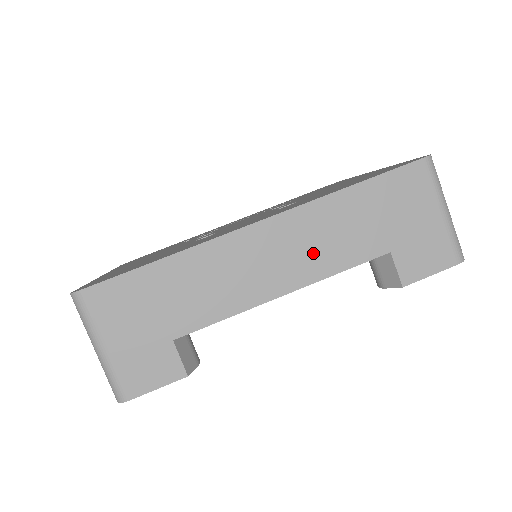
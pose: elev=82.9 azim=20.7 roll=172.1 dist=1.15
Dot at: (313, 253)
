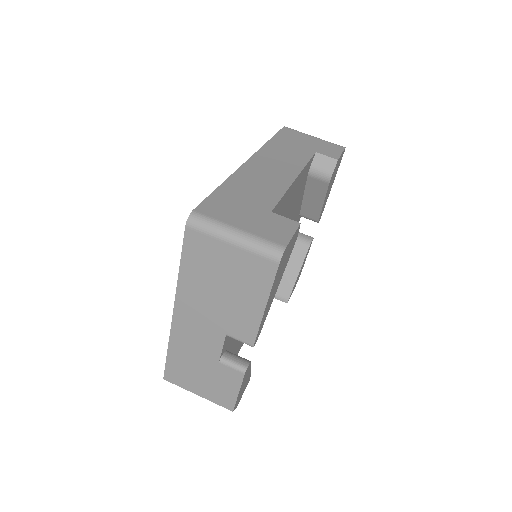
Dot at: (287, 161)
